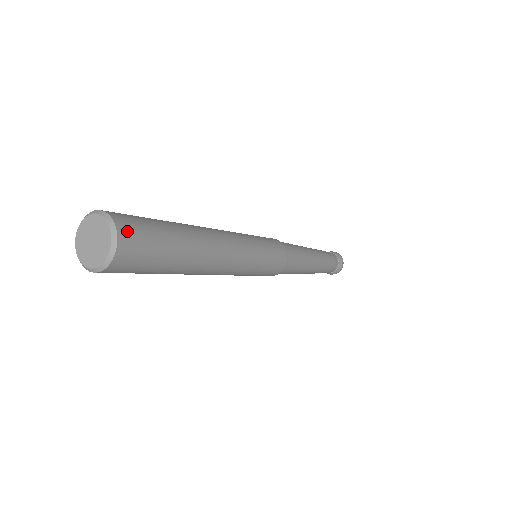
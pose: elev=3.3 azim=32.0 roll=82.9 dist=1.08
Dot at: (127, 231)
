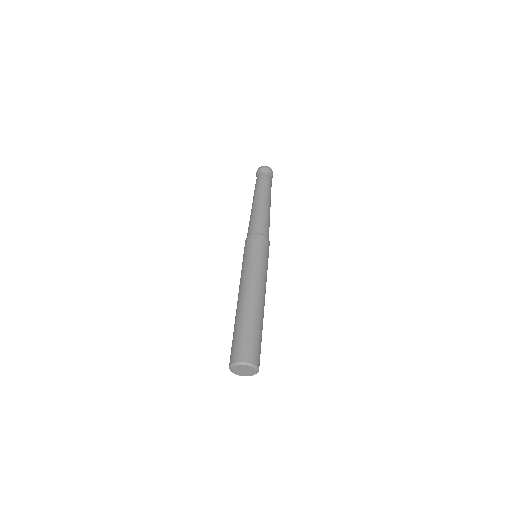
Dot at: (256, 359)
